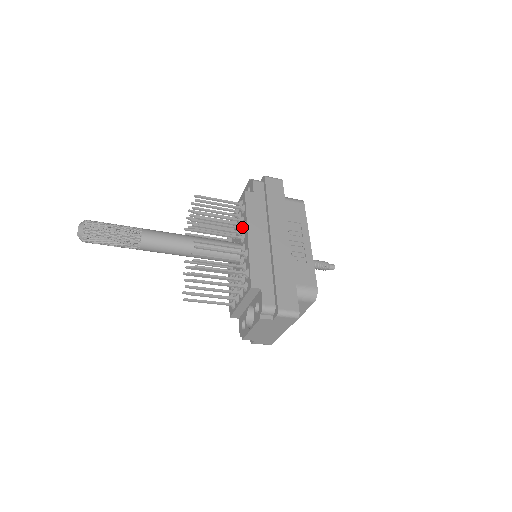
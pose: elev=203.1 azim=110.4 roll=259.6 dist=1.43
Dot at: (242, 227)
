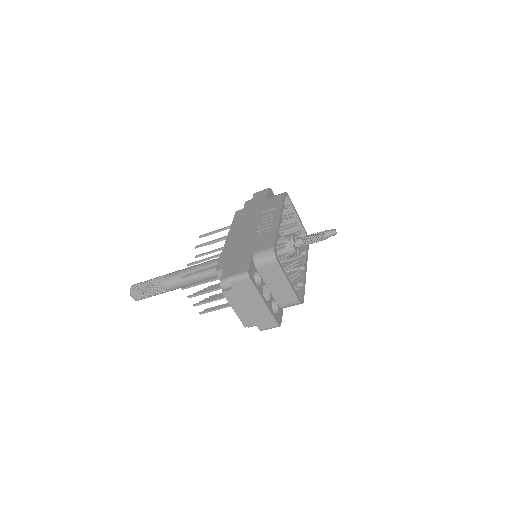
Dot at: occluded
